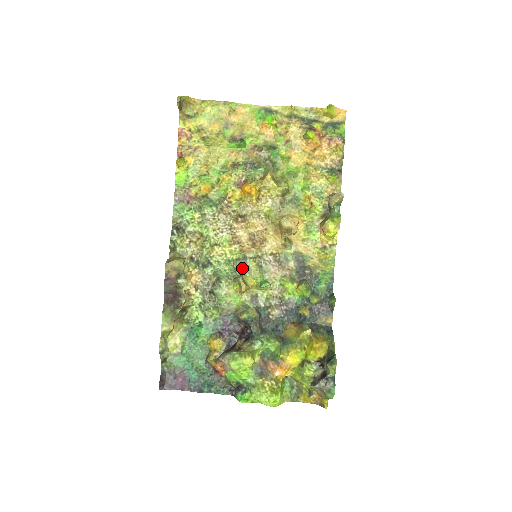
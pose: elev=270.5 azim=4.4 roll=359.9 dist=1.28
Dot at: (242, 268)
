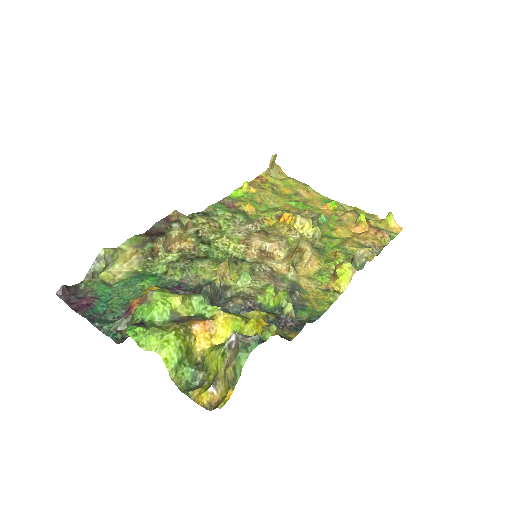
Dot at: (234, 263)
